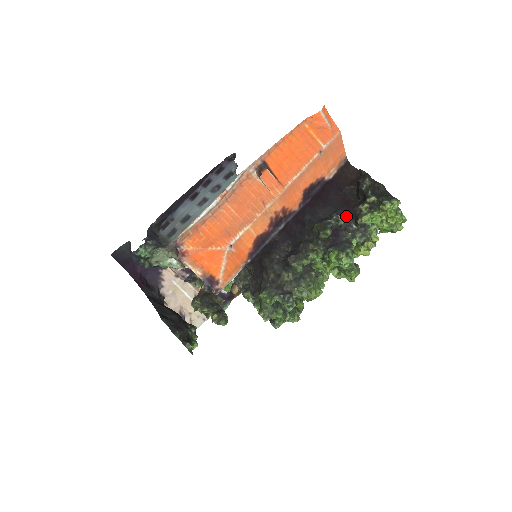
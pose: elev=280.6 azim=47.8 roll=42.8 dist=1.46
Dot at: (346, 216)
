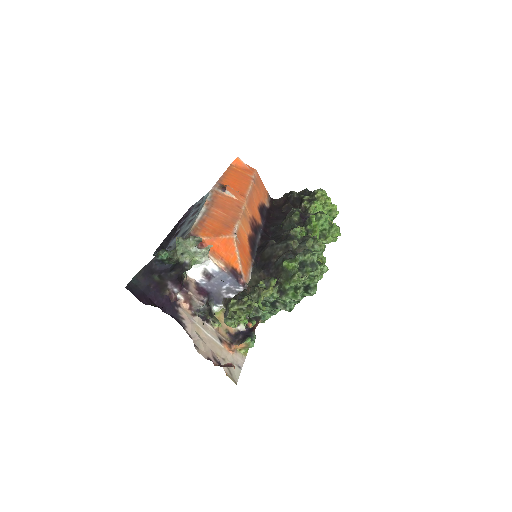
Dot at: occluded
